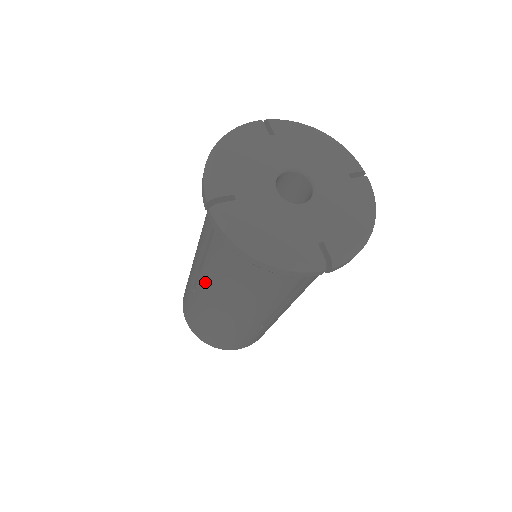
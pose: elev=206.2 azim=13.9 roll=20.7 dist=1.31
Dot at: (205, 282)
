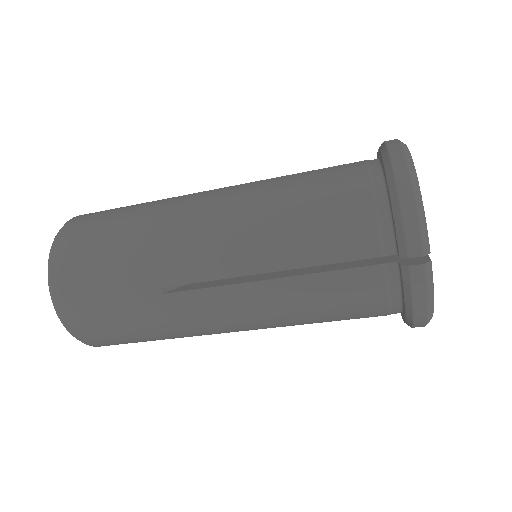
Dot at: (240, 297)
